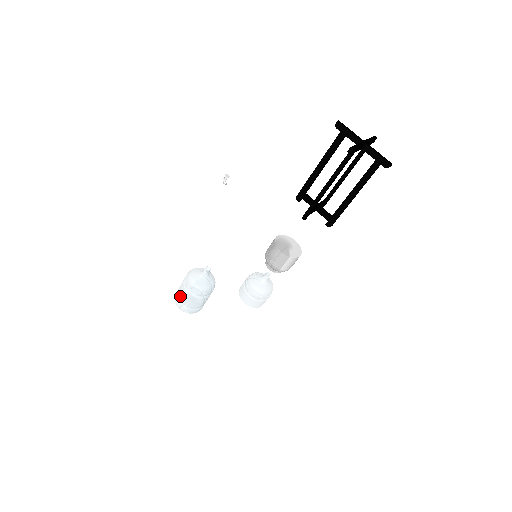
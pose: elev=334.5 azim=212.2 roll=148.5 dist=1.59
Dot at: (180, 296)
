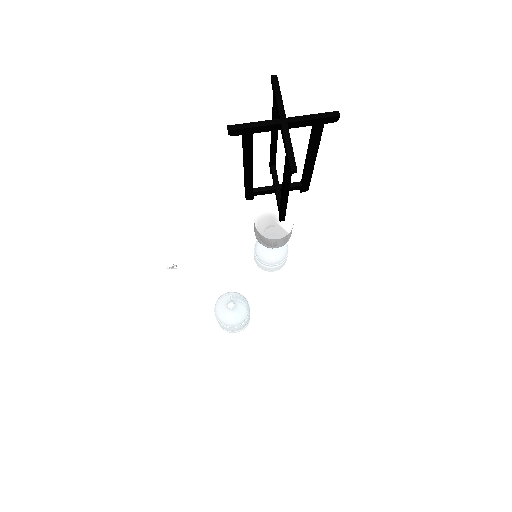
Dot at: occluded
